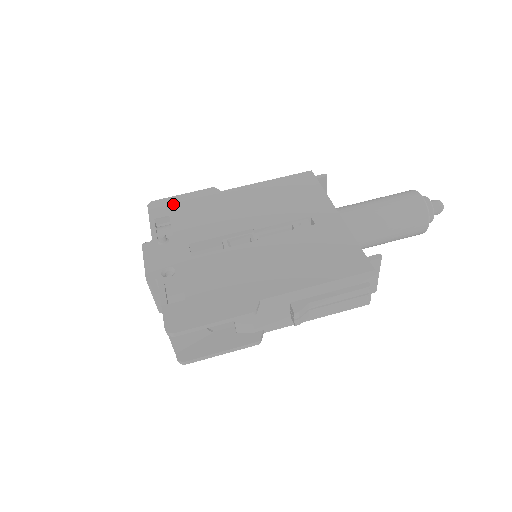
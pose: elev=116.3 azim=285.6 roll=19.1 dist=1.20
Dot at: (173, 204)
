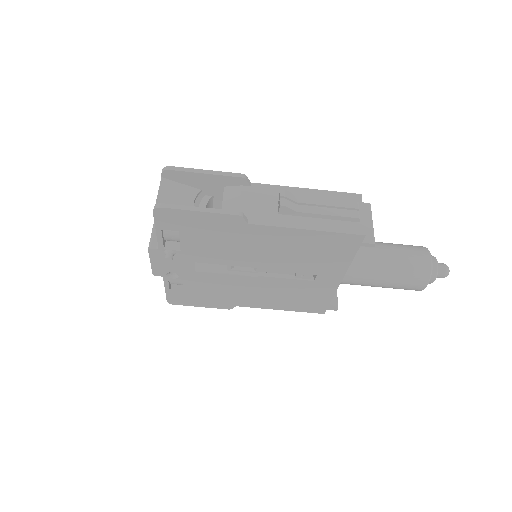
Dot at: (185, 221)
